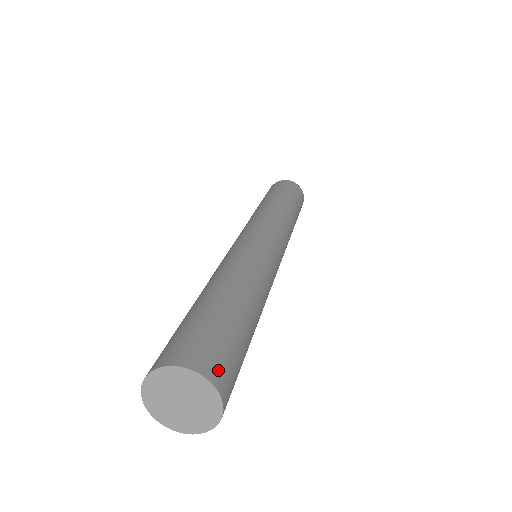
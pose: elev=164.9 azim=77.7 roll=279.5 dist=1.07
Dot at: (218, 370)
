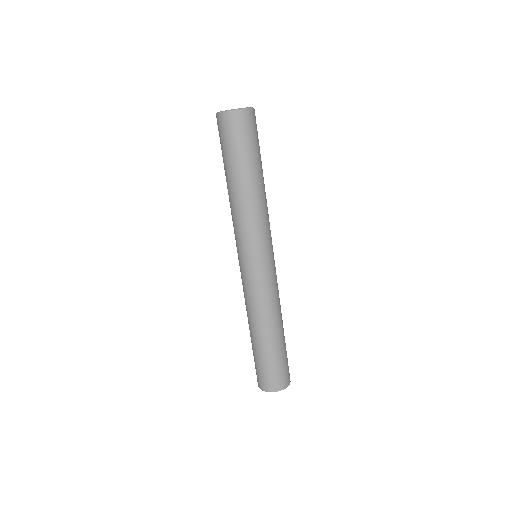
Dot at: (288, 379)
